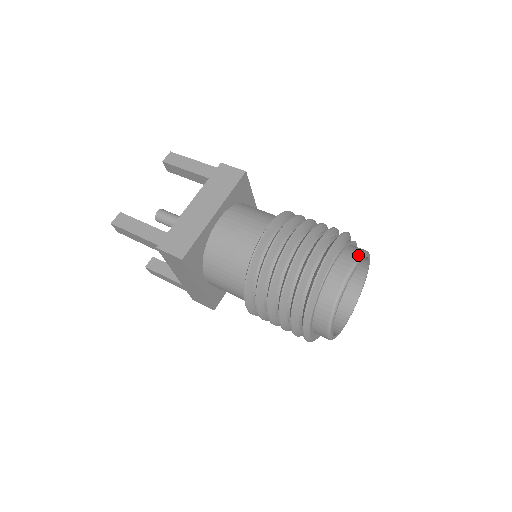
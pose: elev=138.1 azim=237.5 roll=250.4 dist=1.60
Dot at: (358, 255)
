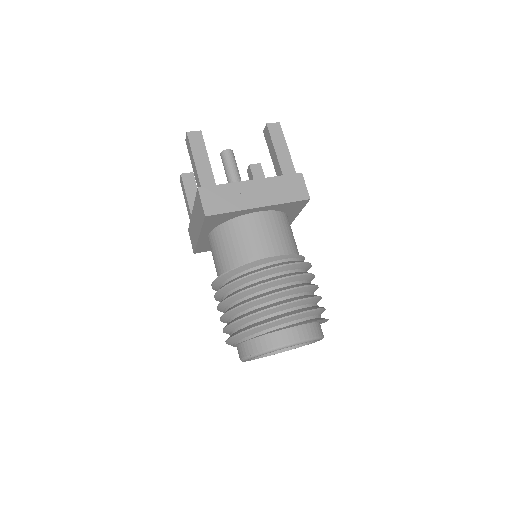
Dot at: (250, 354)
